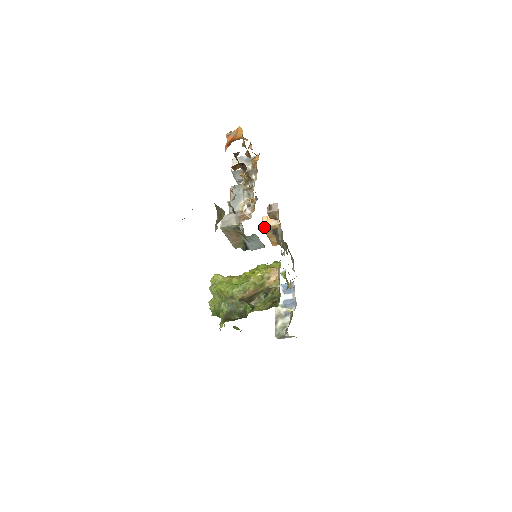
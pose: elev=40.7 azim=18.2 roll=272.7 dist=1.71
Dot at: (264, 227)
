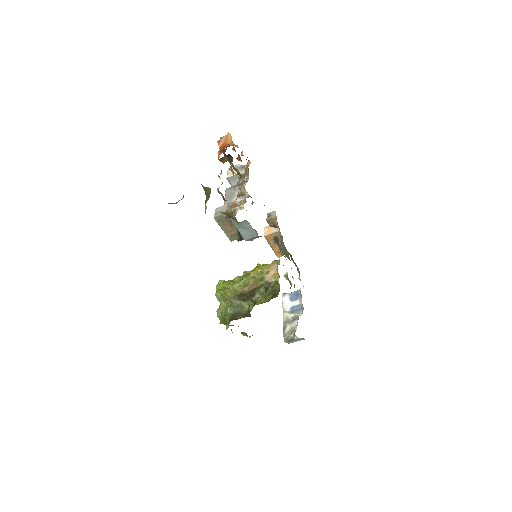
Dot at: (265, 235)
